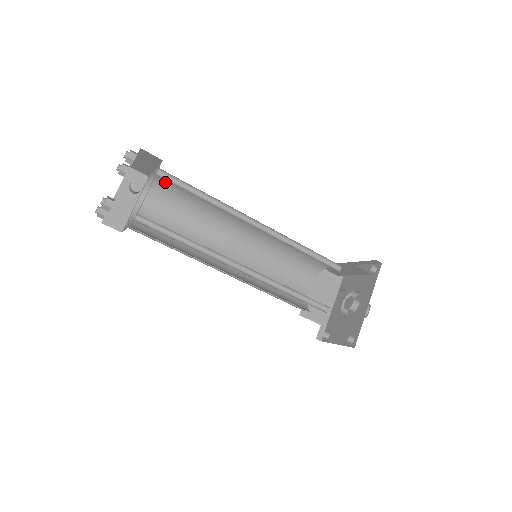
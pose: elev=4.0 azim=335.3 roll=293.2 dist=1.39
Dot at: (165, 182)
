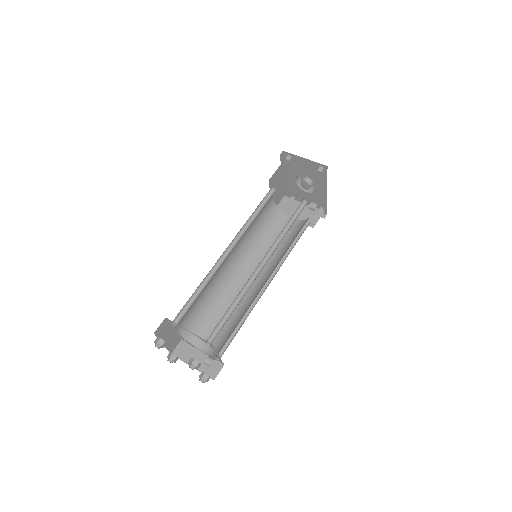
Dot at: occluded
